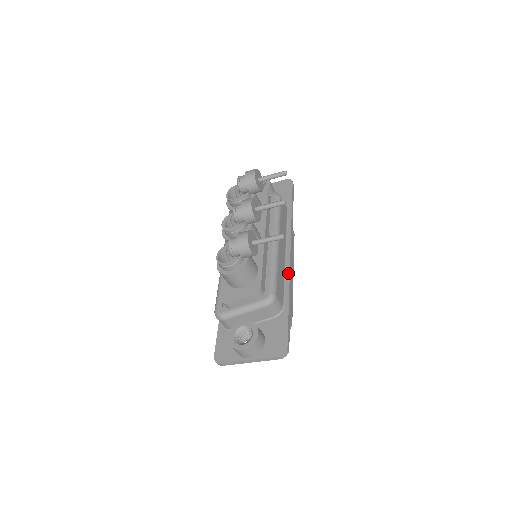
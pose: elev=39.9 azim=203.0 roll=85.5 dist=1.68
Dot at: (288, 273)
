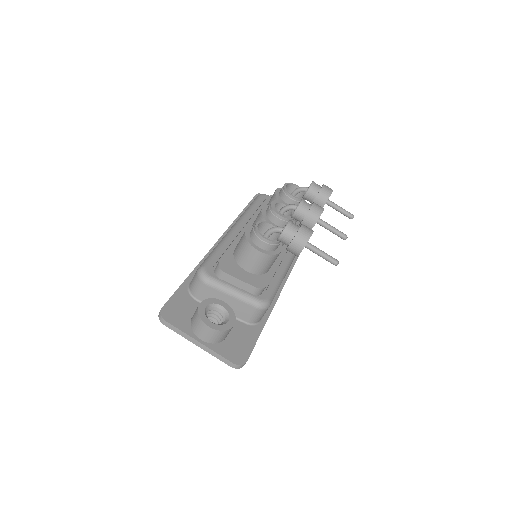
Dot at: (277, 296)
